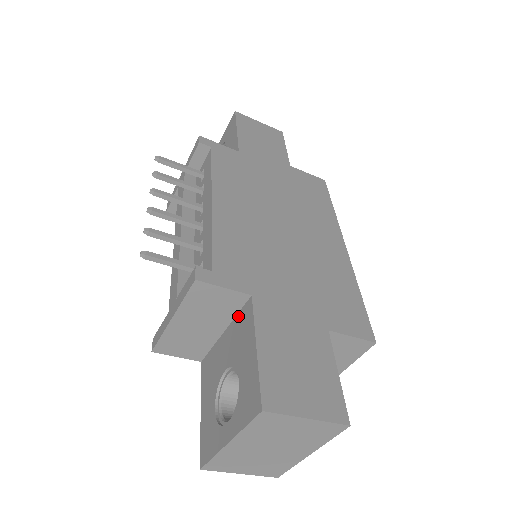
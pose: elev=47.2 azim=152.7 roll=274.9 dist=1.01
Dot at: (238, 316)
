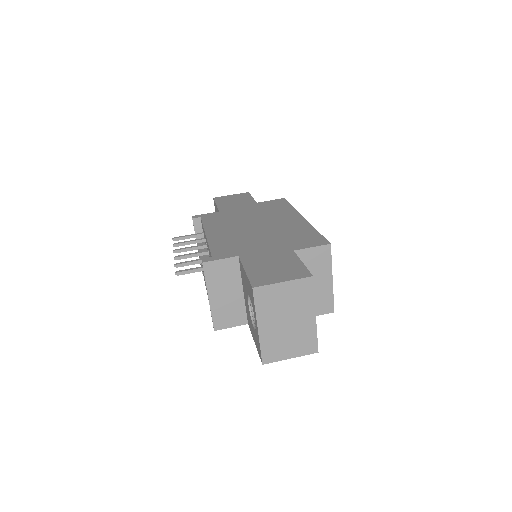
Dot at: (241, 274)
